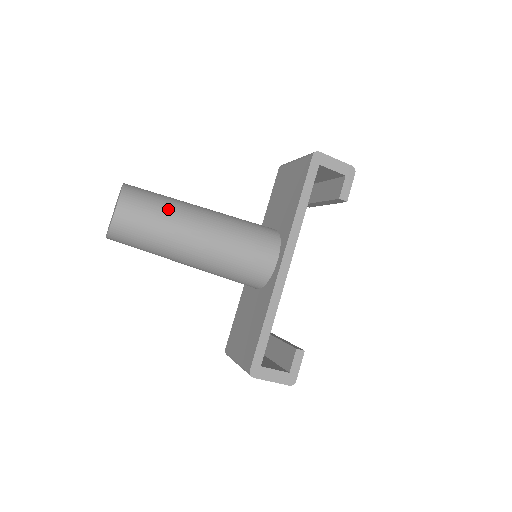
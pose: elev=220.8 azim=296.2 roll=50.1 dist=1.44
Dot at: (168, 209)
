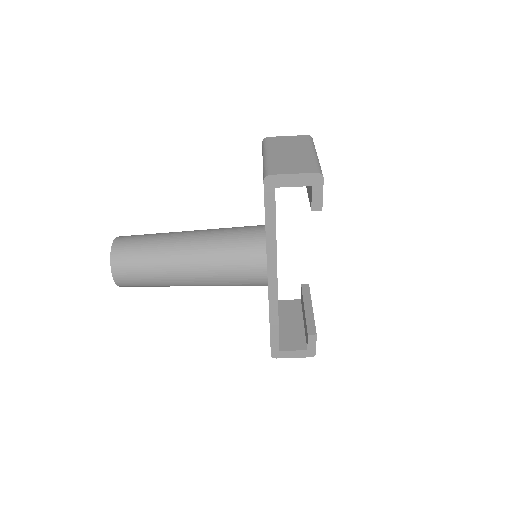
Dot at: (153, 263)
